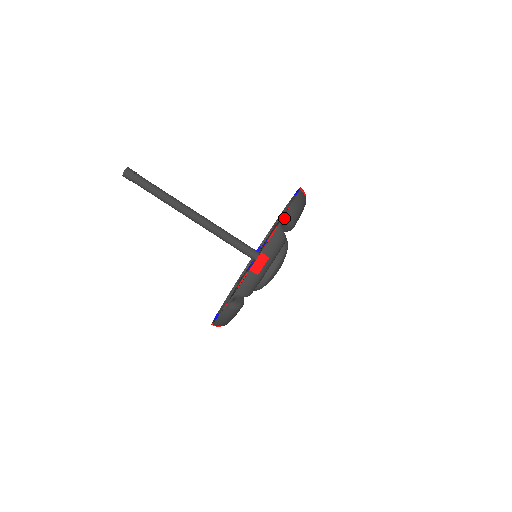
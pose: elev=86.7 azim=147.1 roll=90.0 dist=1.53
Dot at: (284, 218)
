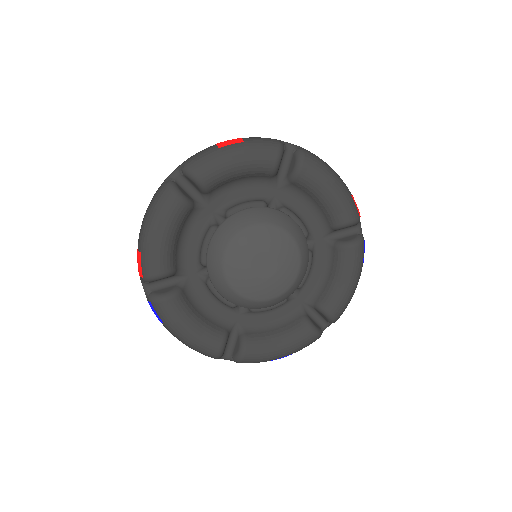
Dot at: (295, 146)
